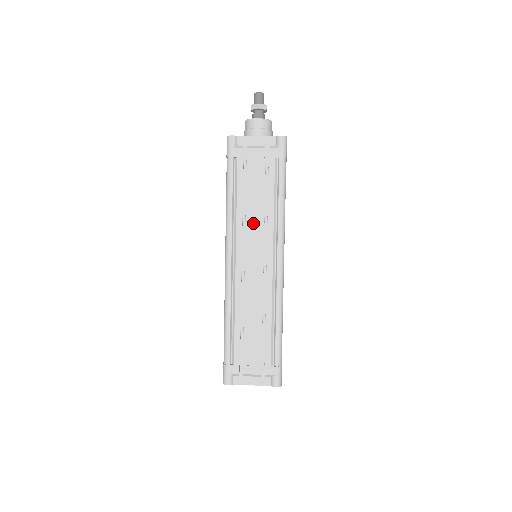
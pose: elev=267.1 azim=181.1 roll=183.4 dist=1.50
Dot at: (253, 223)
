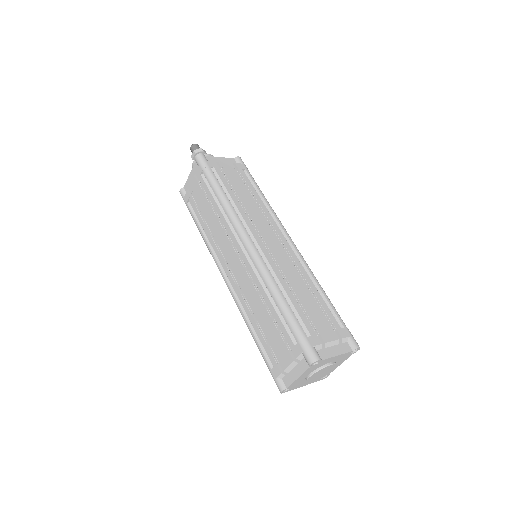
Dot at: (253, 211)
